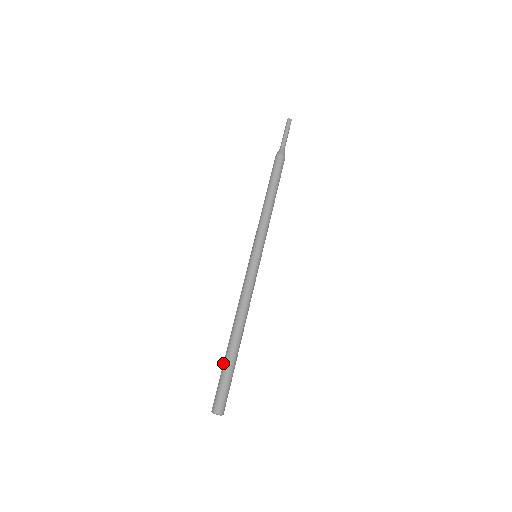
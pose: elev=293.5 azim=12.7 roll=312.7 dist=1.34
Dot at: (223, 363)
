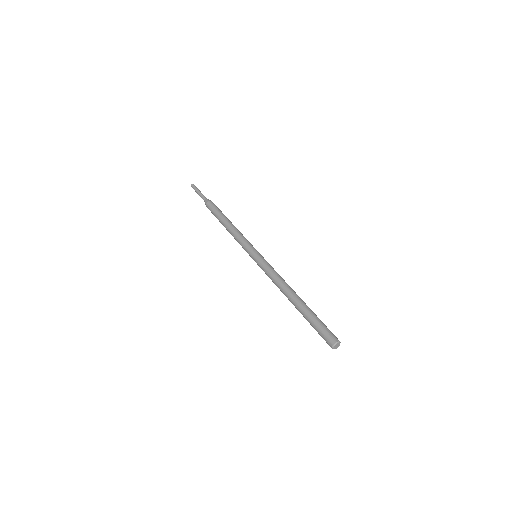
Dot at: occluded
